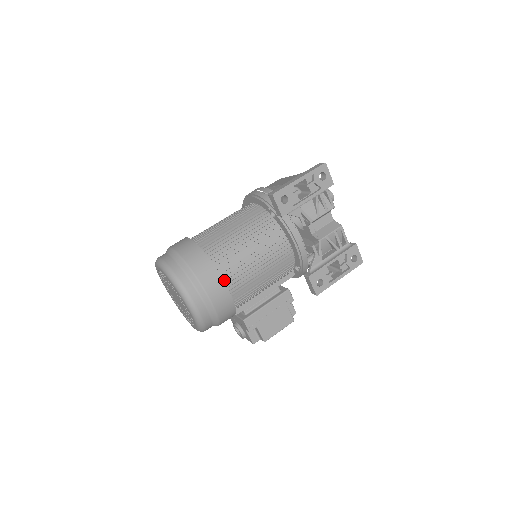
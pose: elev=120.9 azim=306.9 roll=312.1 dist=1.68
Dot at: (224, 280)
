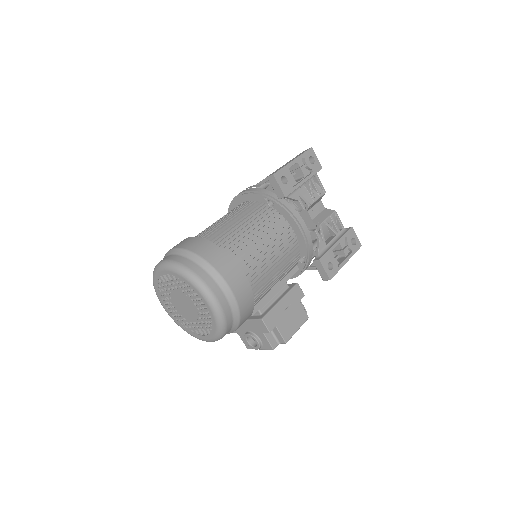
Dot at: occluded
